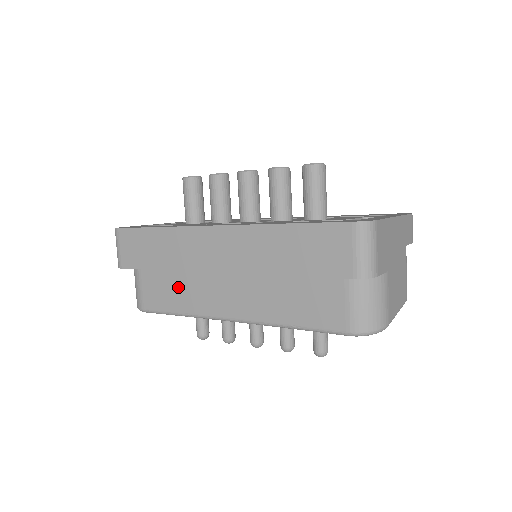
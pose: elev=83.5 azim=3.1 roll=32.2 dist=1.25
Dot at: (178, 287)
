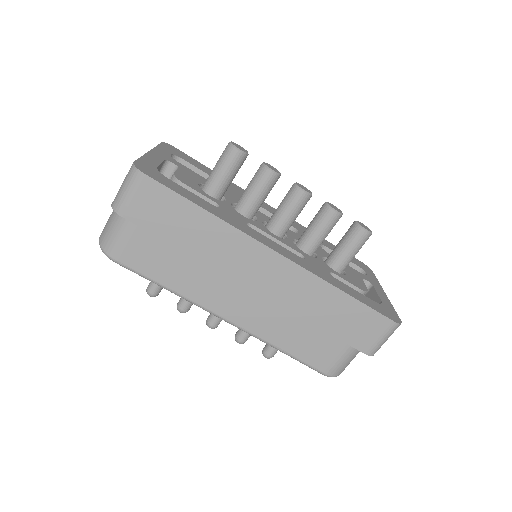
Dot at: (182, 266)
